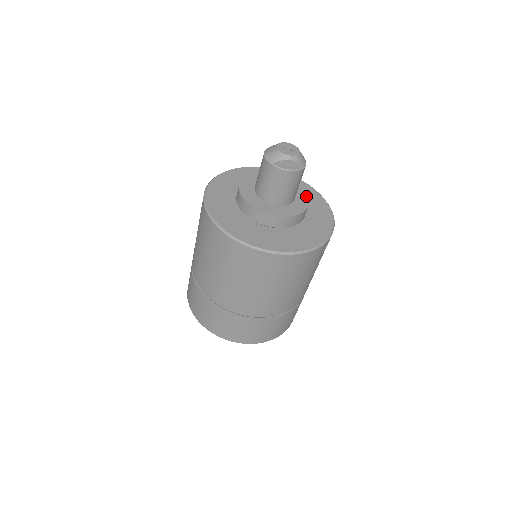
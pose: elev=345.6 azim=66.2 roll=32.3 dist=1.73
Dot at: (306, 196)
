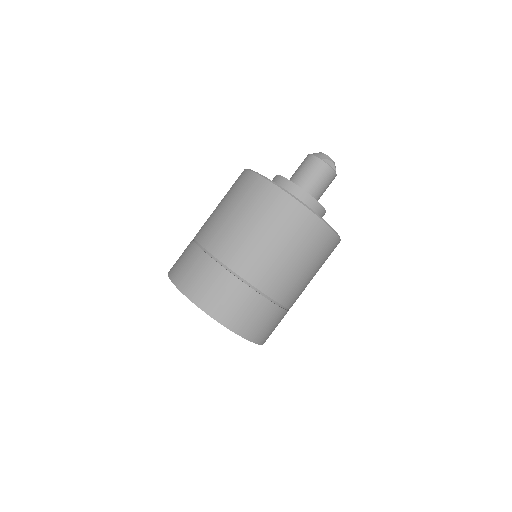
Dot at: occluded
